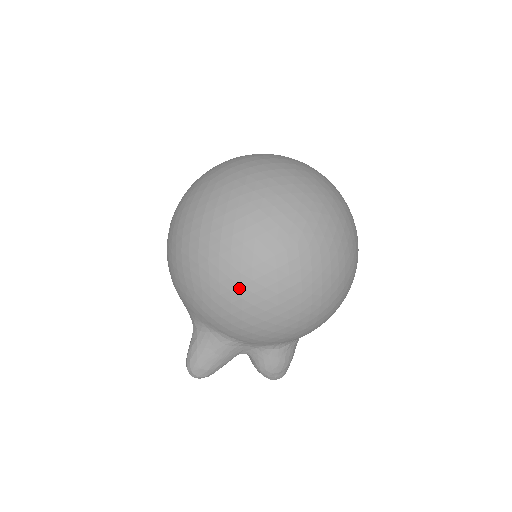
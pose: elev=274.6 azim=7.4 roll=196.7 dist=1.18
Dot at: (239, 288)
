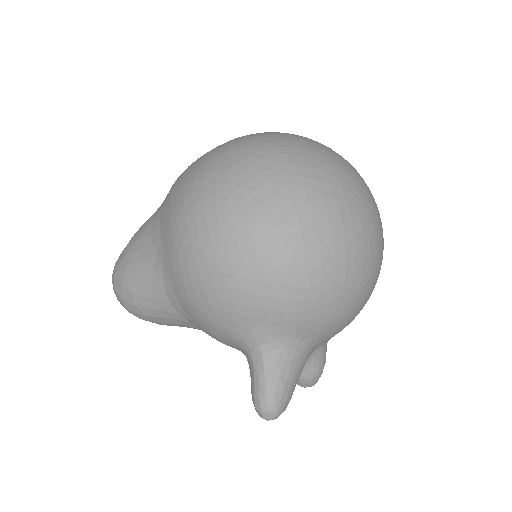
Dot at: (362, 264)
